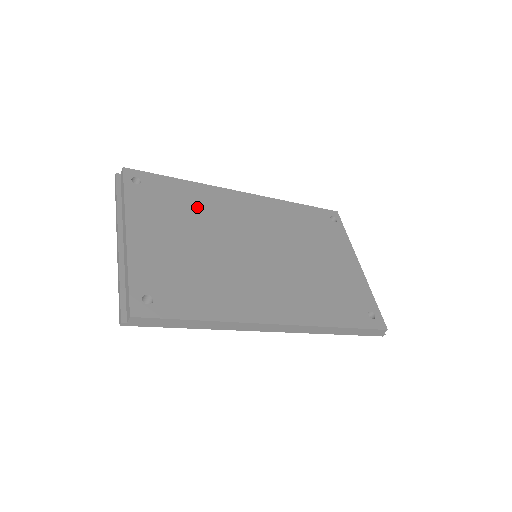
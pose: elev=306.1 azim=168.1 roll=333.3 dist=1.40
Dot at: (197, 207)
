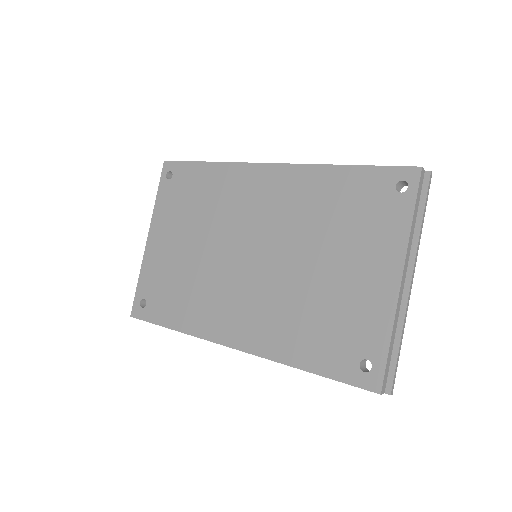
Dot at: (209, 199)
